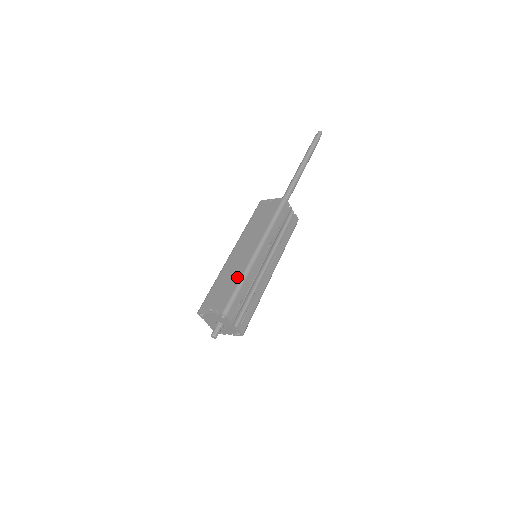
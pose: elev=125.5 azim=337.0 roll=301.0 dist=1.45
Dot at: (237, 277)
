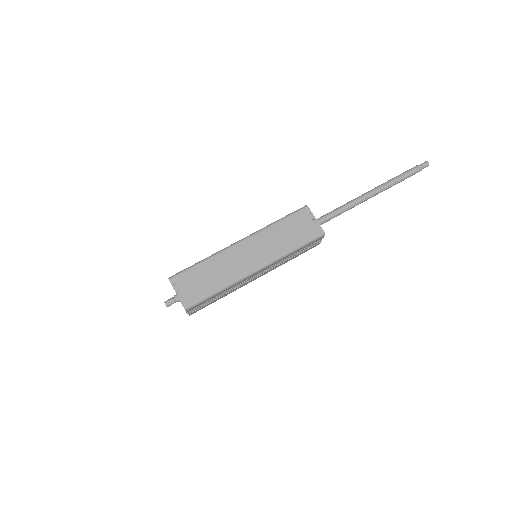
Dot at: (222, 281)
